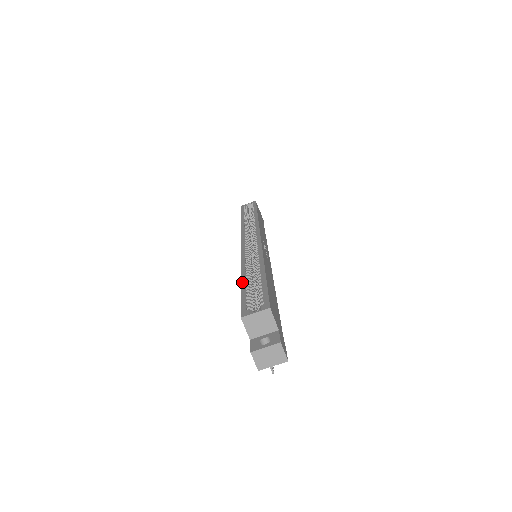
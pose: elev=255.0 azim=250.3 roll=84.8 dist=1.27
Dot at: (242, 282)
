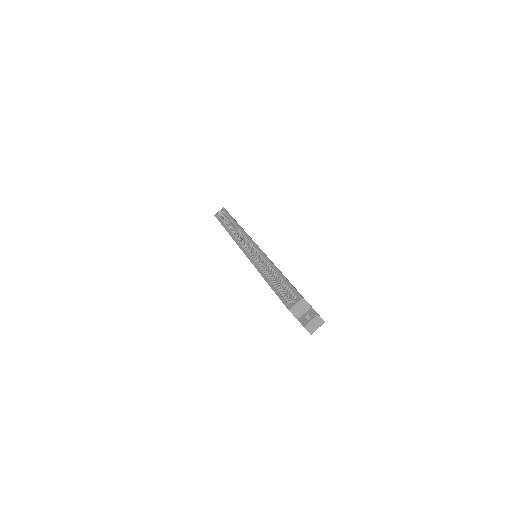
Dot at: (270, 285)
